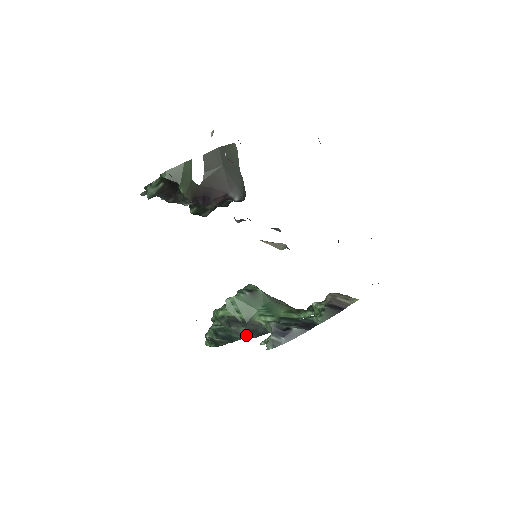
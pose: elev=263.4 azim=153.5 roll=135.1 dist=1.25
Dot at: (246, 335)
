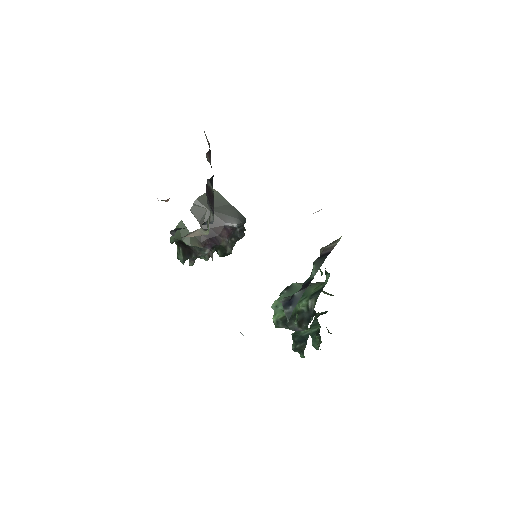
Dot at: (301, 327)
